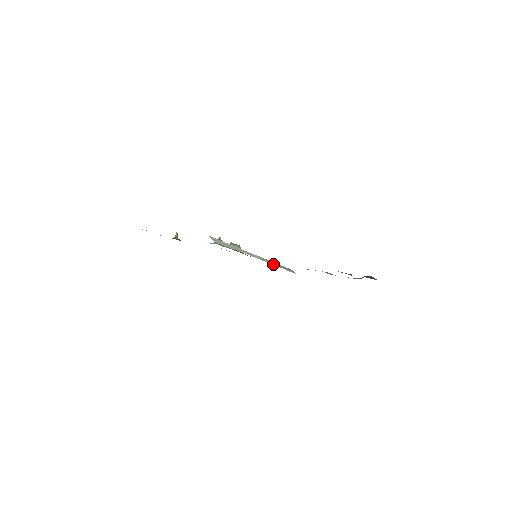
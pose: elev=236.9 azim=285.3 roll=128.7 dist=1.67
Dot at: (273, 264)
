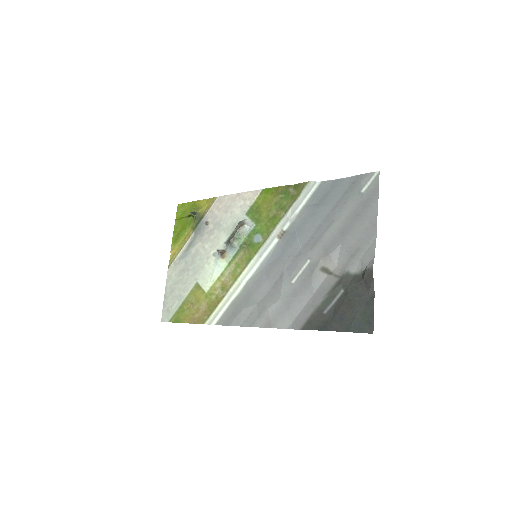
Dot at: (279, 232)
